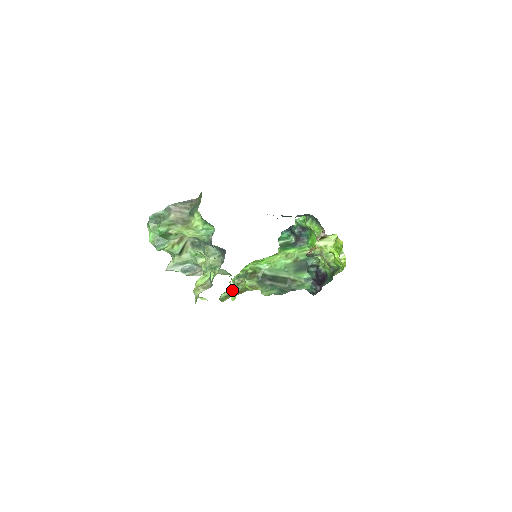
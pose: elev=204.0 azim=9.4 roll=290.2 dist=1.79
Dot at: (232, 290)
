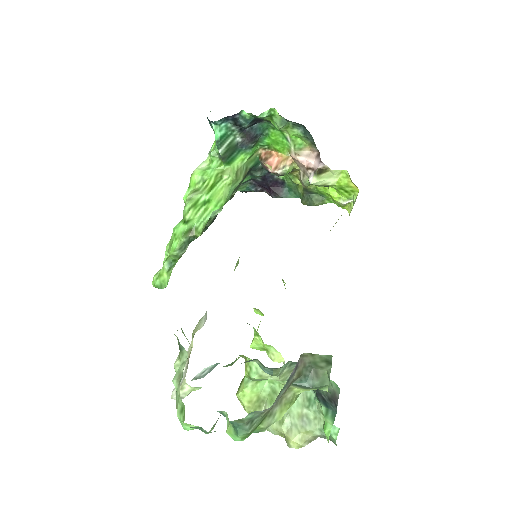
Dot at: (258, 344)
